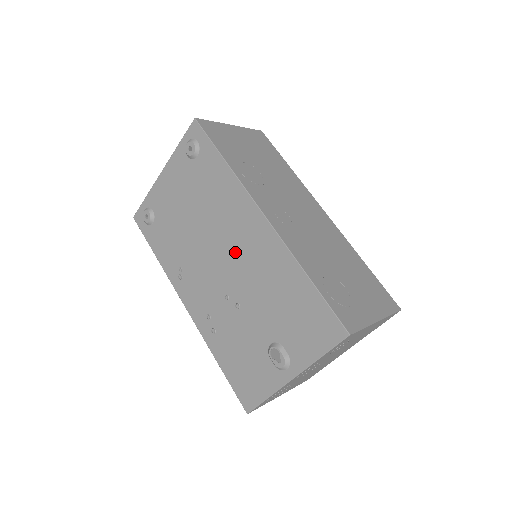
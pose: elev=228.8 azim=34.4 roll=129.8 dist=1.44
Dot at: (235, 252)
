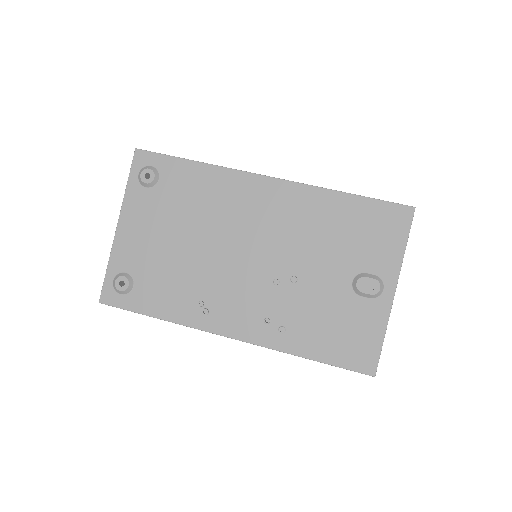
Dot at: (259, 232)
